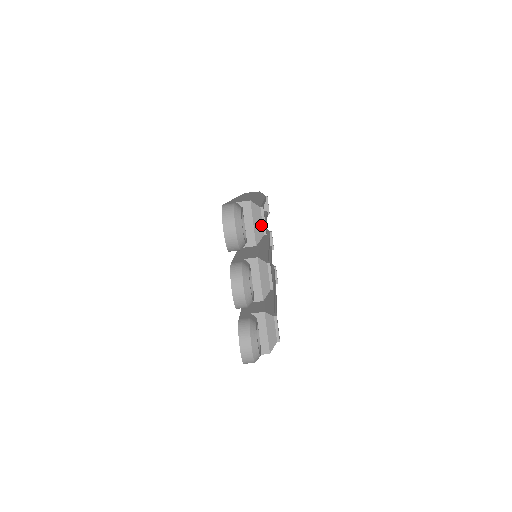
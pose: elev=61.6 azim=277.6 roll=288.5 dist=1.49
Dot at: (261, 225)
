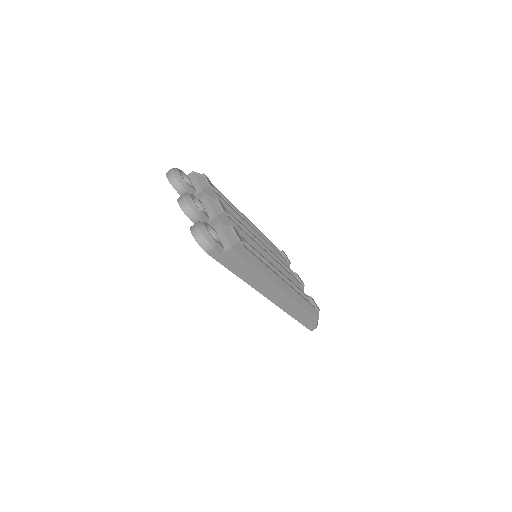
Dot at: (205, 182)
